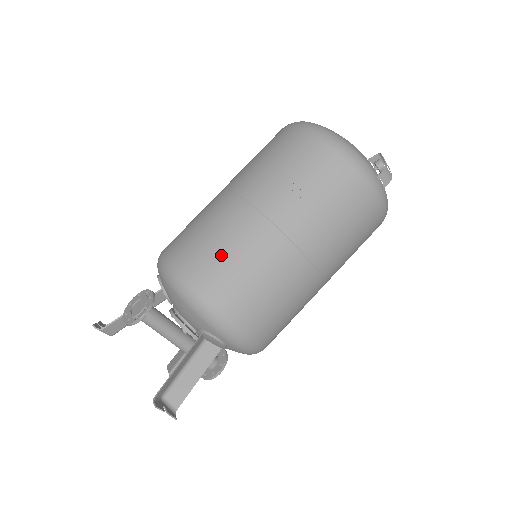
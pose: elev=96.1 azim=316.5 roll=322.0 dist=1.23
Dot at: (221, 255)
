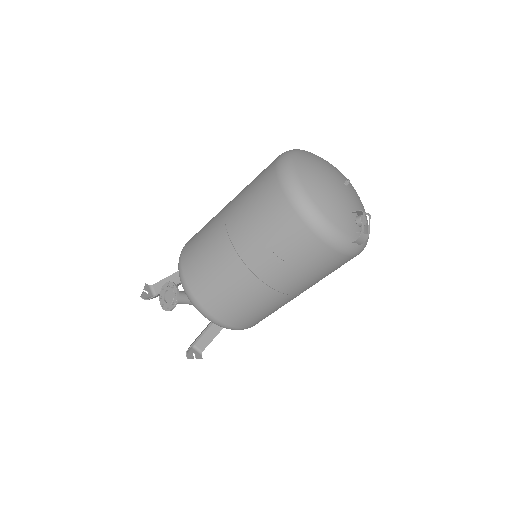
Dot at: (220, 292)
